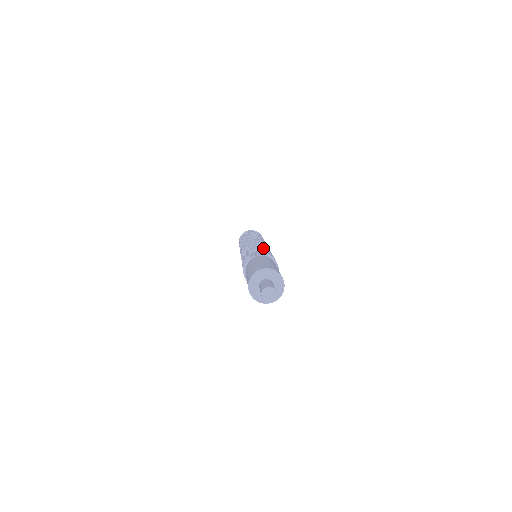
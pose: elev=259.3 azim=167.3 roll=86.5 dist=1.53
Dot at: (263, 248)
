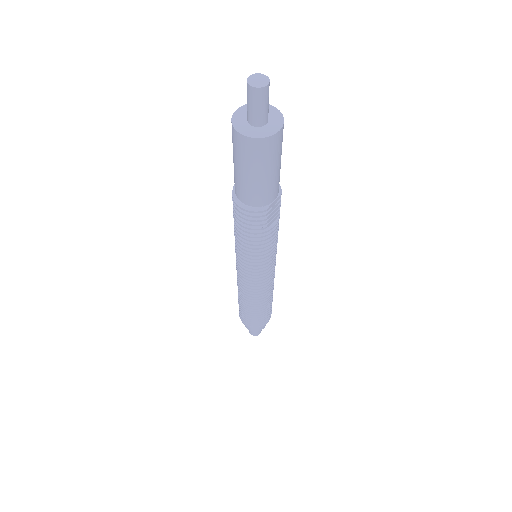
Dot at: occluded
